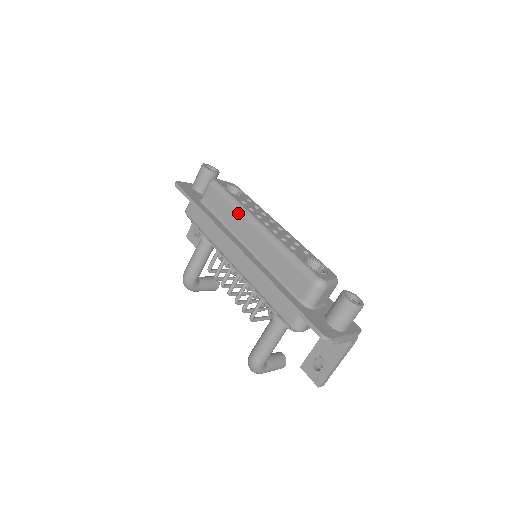
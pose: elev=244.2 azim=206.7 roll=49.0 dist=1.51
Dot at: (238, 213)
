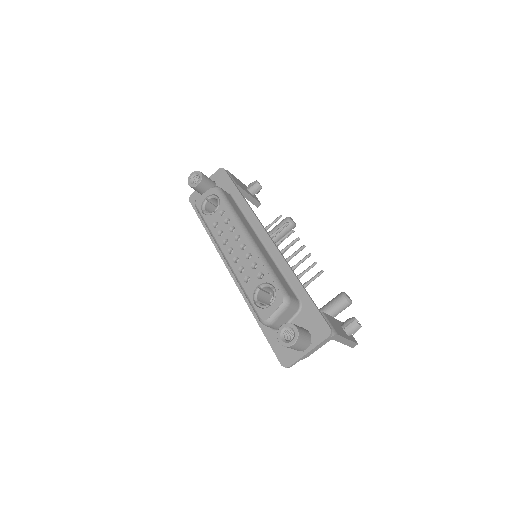
Dot at: occluded
